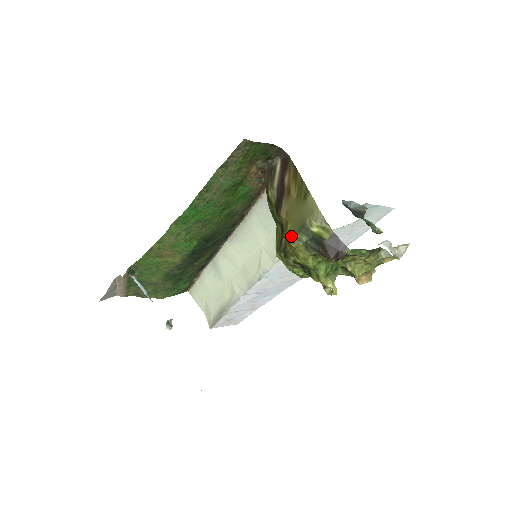
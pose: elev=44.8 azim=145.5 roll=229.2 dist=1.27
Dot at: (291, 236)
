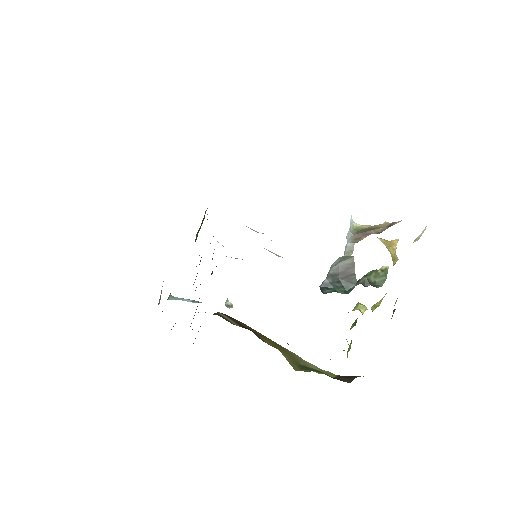
Dot at: (295, 368)
